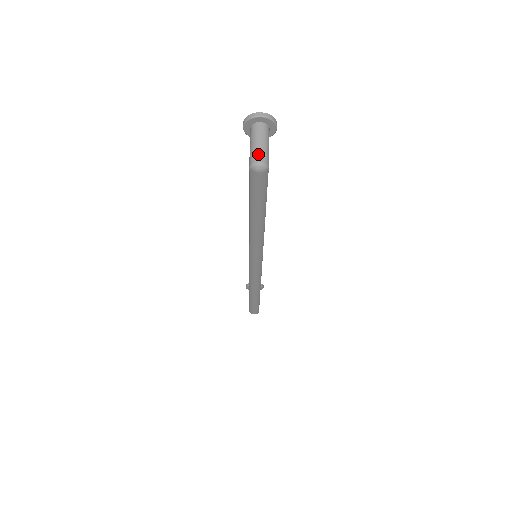
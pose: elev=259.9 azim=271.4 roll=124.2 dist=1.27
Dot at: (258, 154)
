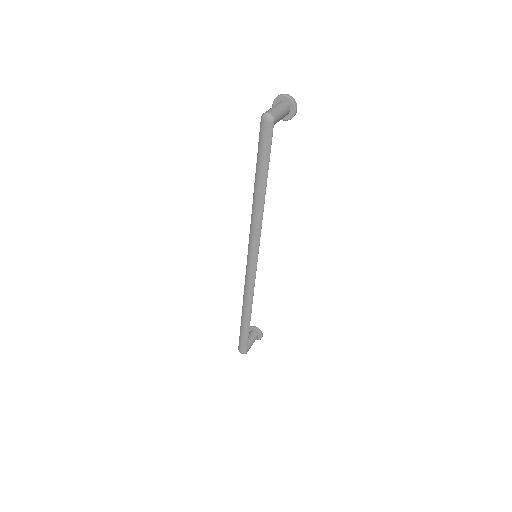
Dot at: (271, 110)
